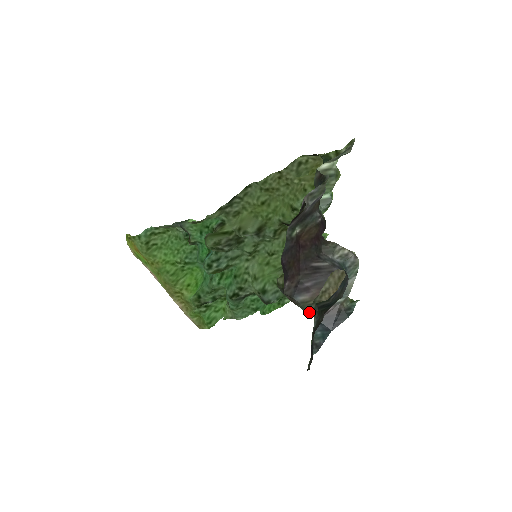
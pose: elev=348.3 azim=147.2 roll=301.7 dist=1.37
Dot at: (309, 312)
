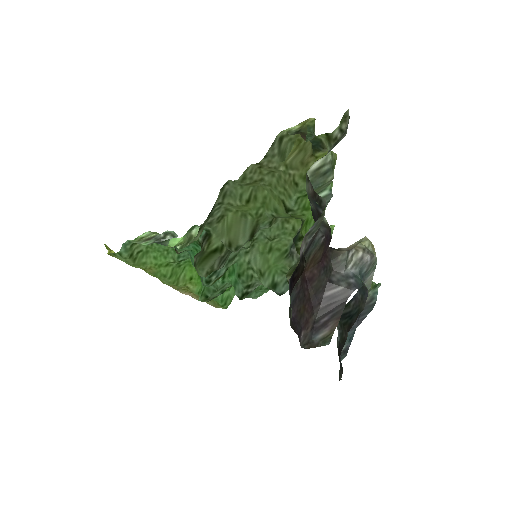
Dot at: occluded
